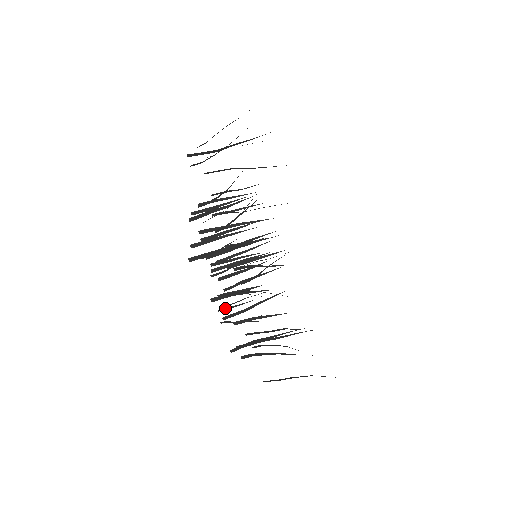
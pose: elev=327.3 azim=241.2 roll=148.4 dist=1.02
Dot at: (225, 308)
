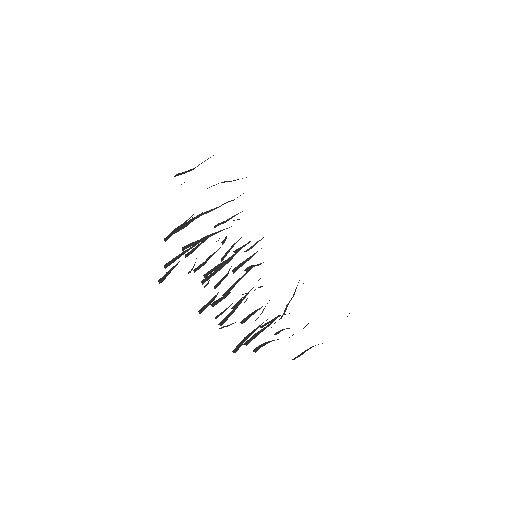
Dot at: (219, 315)
